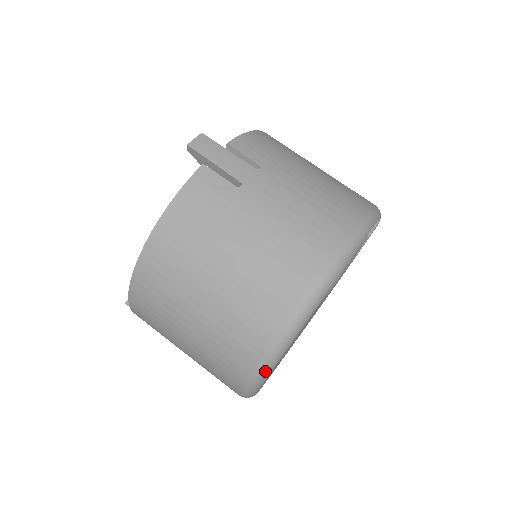
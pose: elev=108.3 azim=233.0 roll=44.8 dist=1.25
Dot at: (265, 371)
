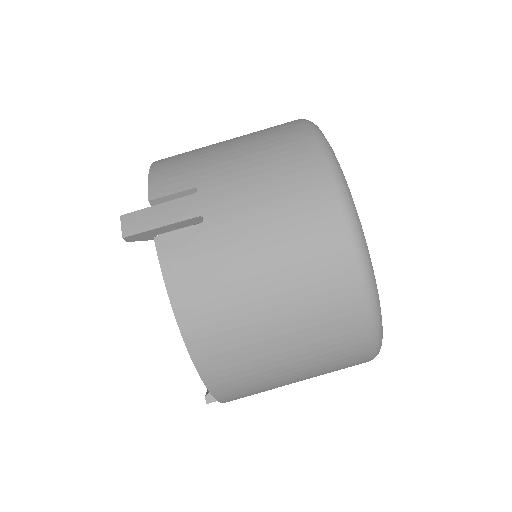
Dot at: (379, 324)
